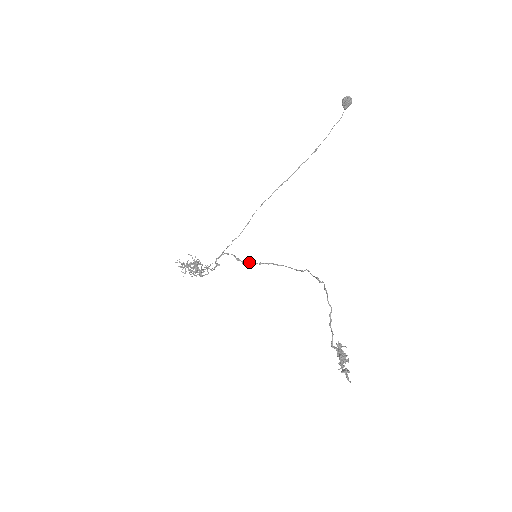
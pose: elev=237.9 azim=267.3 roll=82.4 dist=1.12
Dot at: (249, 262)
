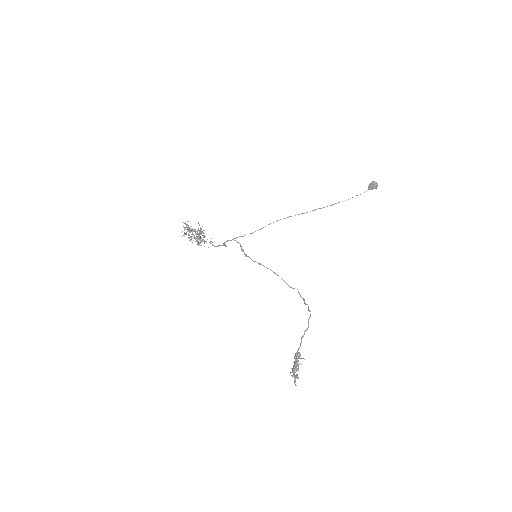
Dot at: occluded
